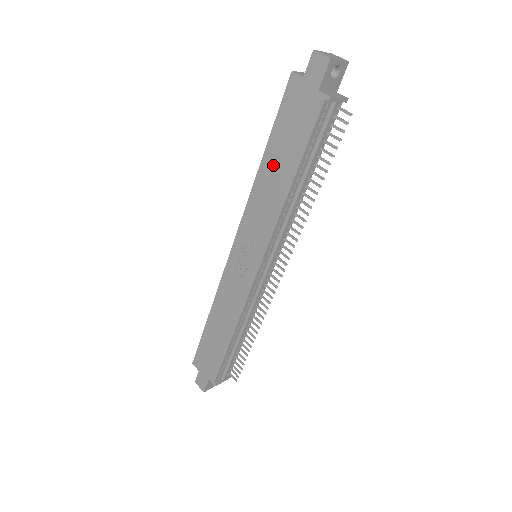
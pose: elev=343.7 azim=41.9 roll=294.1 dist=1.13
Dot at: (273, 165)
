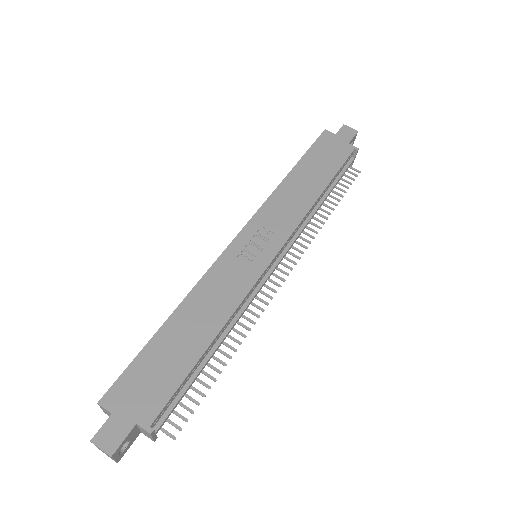
Dot at: (303, 177)
